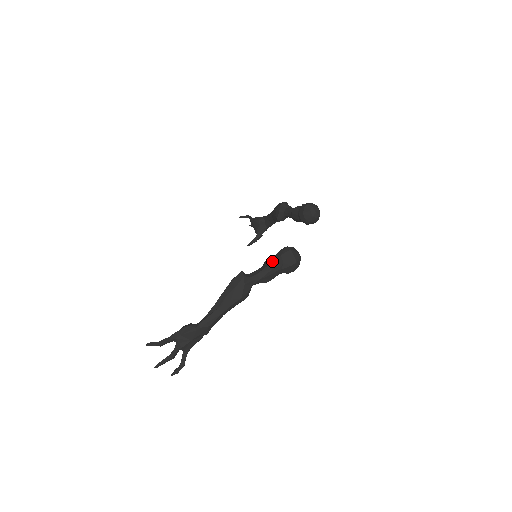
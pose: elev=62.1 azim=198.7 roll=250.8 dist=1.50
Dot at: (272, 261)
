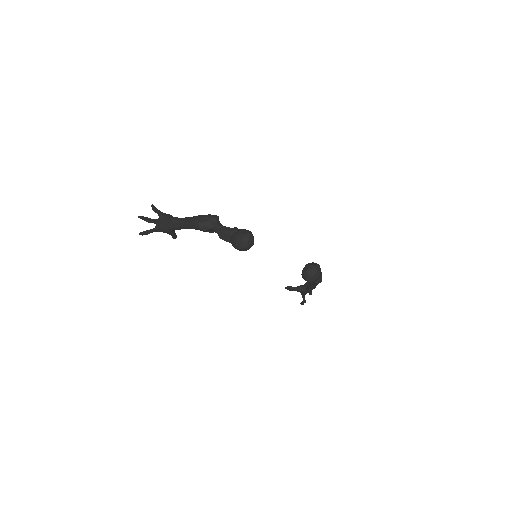
Dot at: (235, 228)
